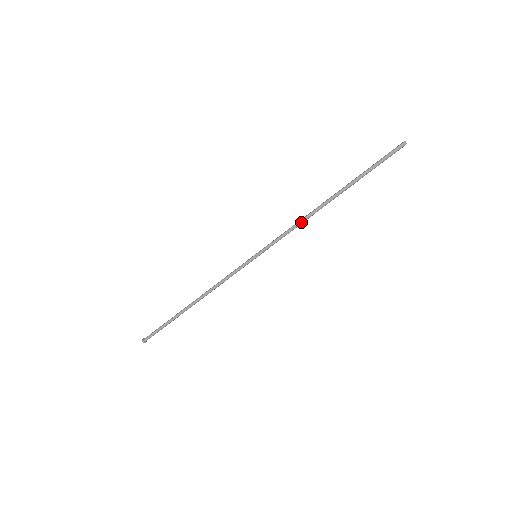
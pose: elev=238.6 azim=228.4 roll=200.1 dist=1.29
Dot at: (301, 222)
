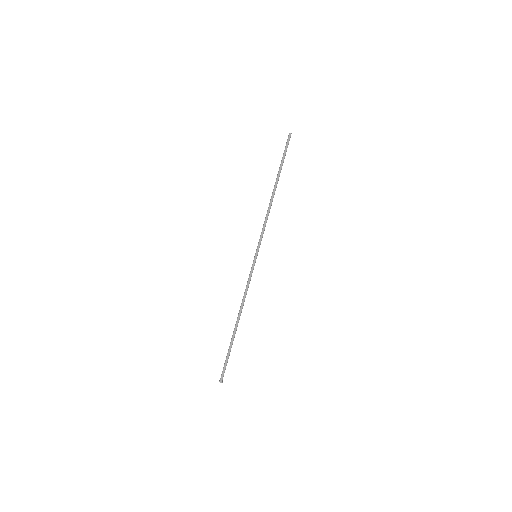
Dot at: (267, 214)
